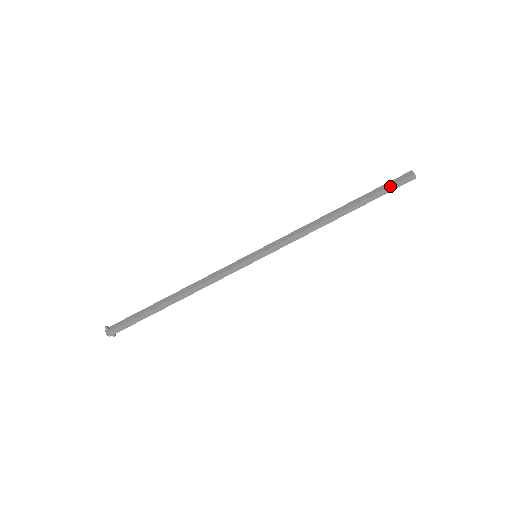
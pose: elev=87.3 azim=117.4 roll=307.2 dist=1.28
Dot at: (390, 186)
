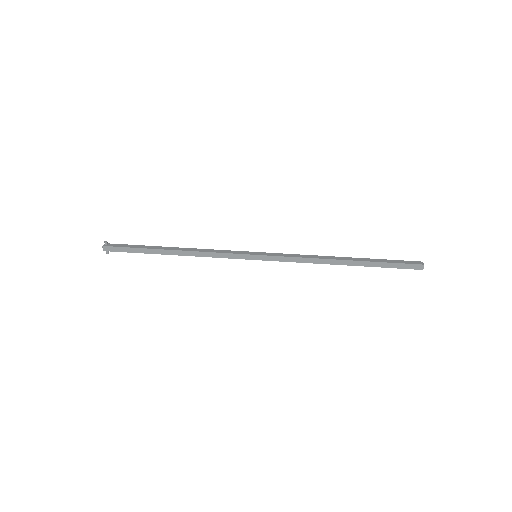
Dot at: (398, 263)
